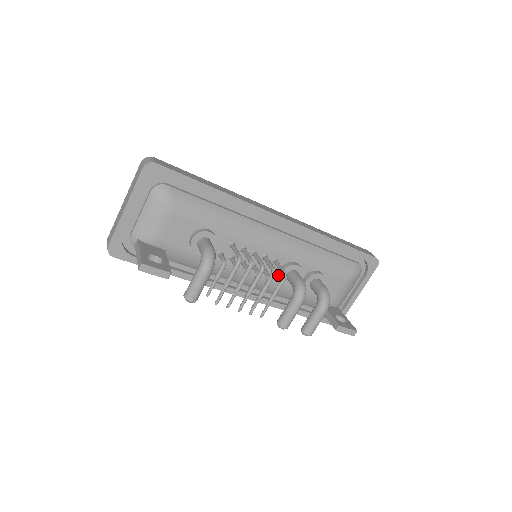
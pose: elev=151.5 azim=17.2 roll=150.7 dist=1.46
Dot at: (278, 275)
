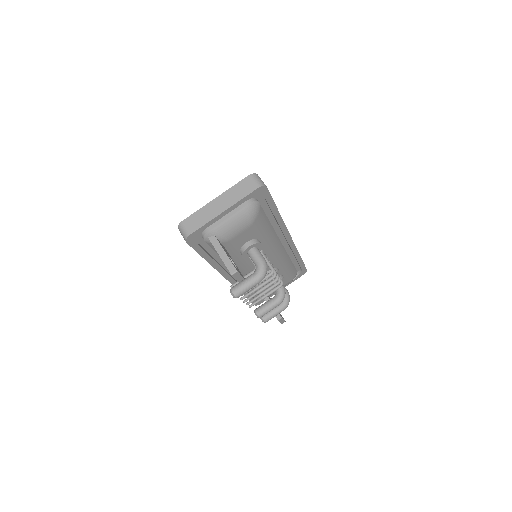
Dot at: occluded
